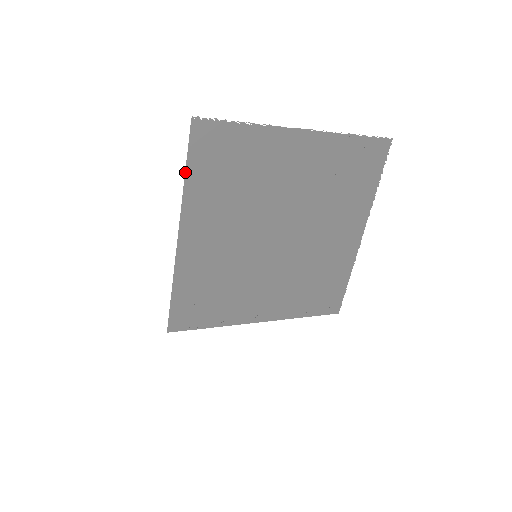
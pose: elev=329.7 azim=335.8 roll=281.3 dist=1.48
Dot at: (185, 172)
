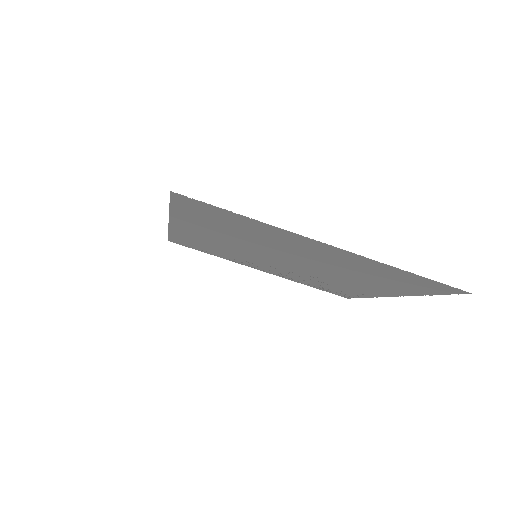
Dot at: (169, 207)
